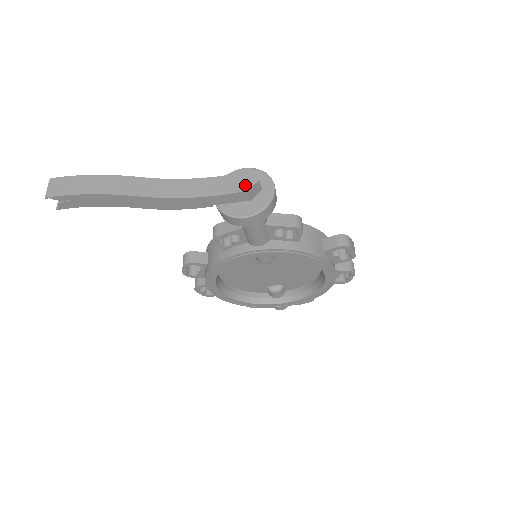
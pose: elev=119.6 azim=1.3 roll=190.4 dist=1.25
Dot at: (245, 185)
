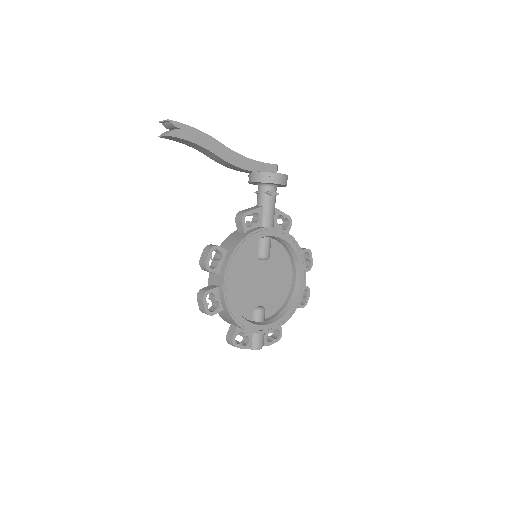
Dot at: occluded
